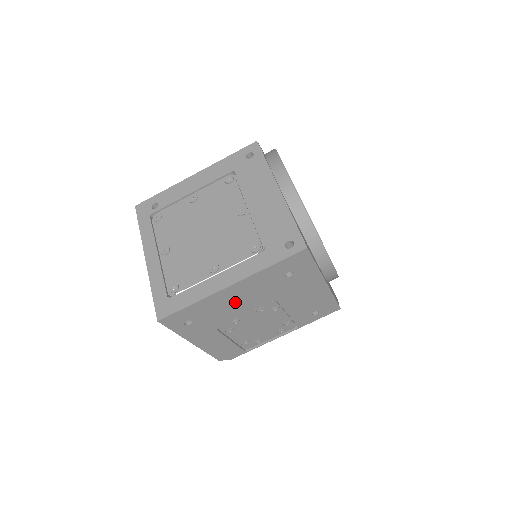
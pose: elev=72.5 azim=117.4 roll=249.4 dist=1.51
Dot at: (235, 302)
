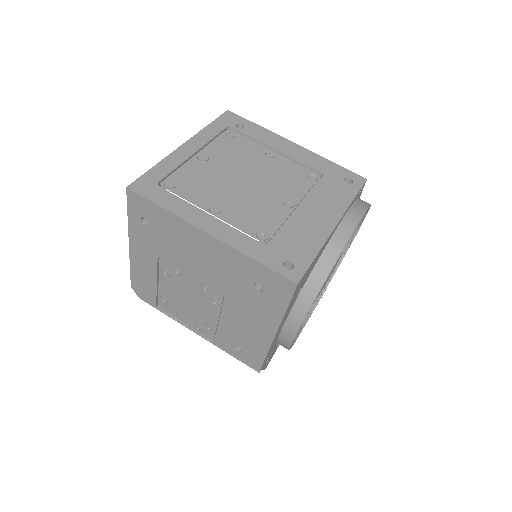
Dot at: (196, 253)
